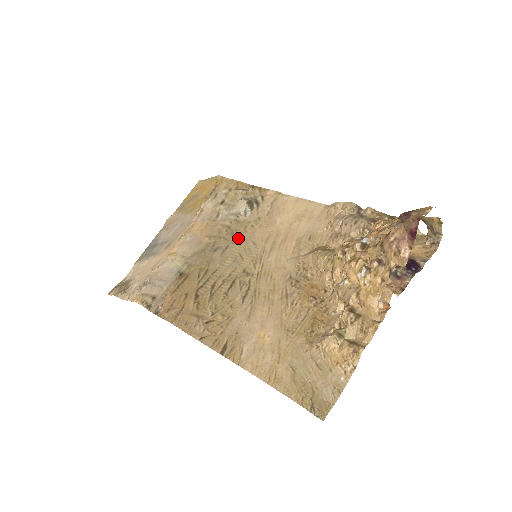
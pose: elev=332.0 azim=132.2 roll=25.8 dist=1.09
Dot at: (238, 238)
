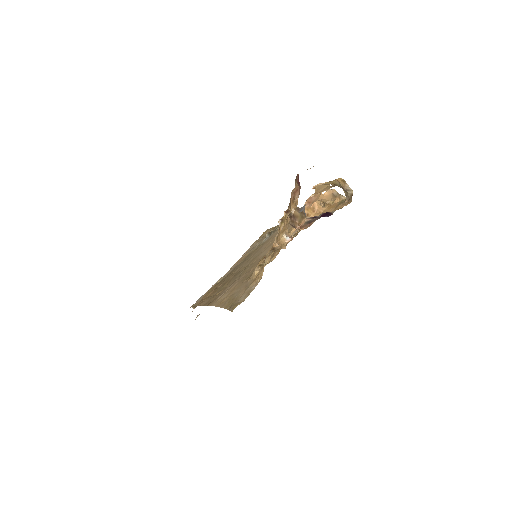
Dot at: (254, 253)
